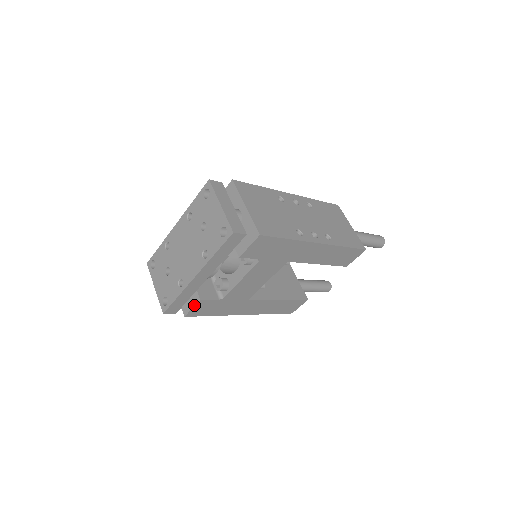
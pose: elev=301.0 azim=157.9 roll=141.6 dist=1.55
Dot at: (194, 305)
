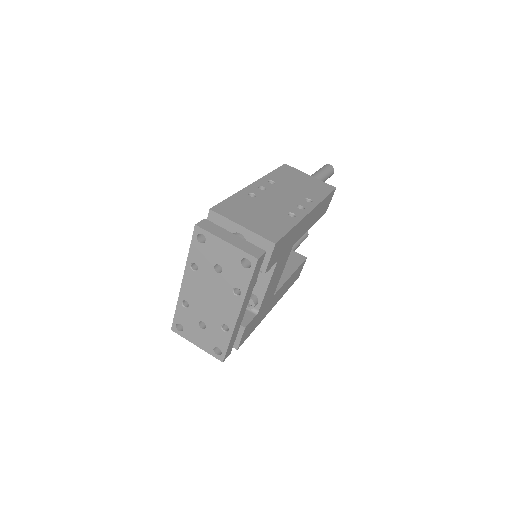
Dot at: (241, 336)
